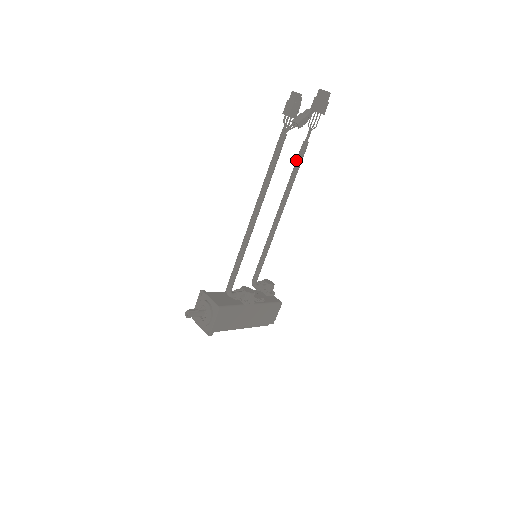
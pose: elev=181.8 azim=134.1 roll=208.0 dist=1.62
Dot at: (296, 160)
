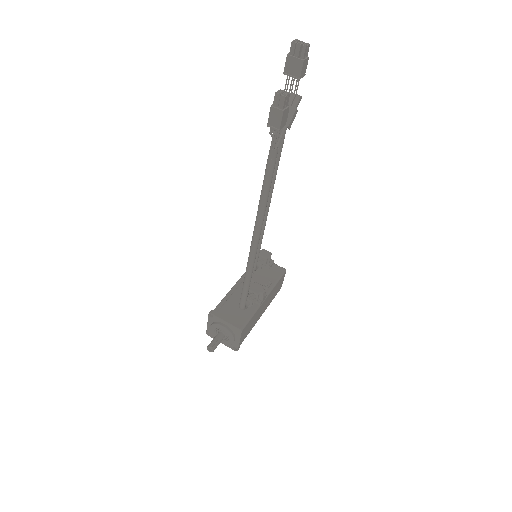
Dot at: occluded
